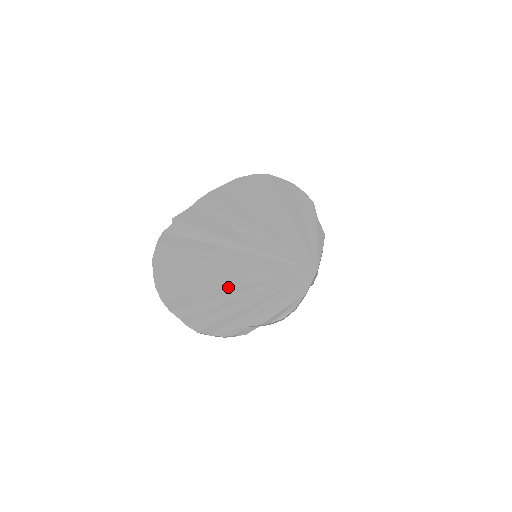
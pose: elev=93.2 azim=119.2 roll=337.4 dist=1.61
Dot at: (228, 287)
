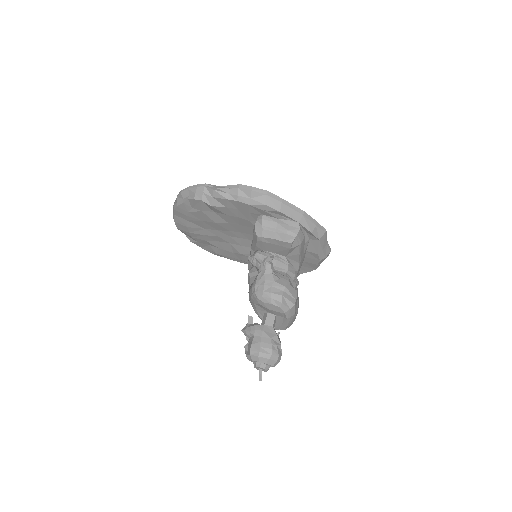
Dot at: occluded
